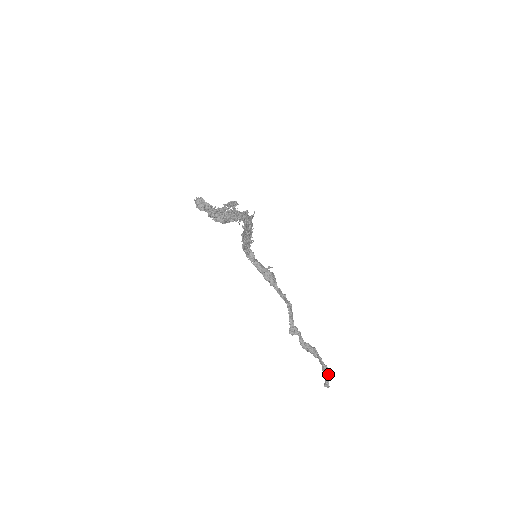
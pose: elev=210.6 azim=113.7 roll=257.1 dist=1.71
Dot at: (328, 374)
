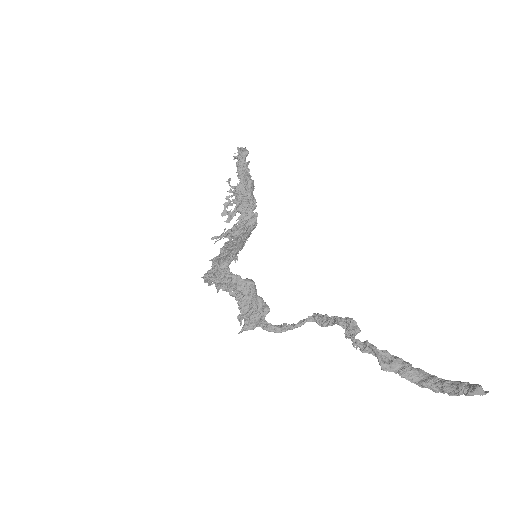
Dot at: (460, 385)
